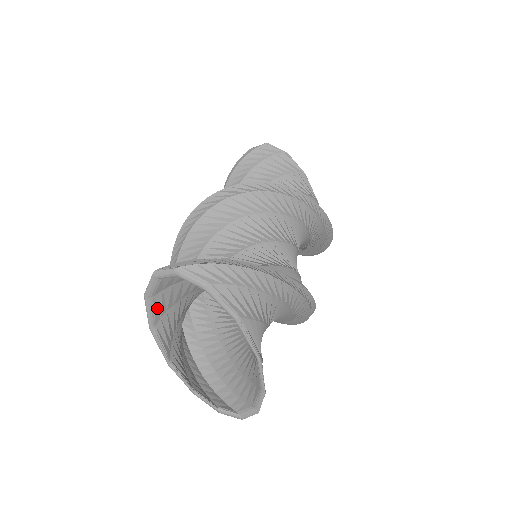
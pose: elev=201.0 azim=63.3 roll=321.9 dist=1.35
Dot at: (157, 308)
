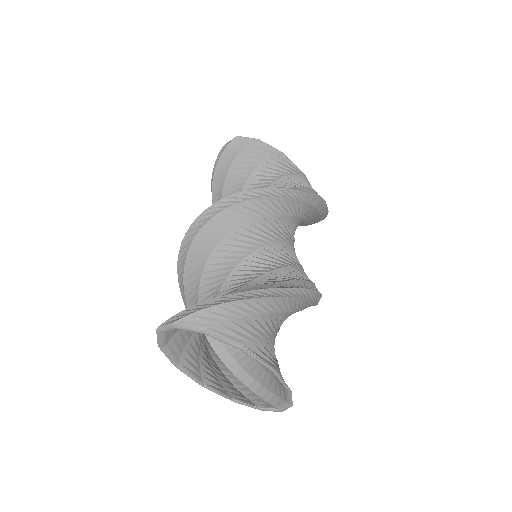
Dot at: (174, 350)
